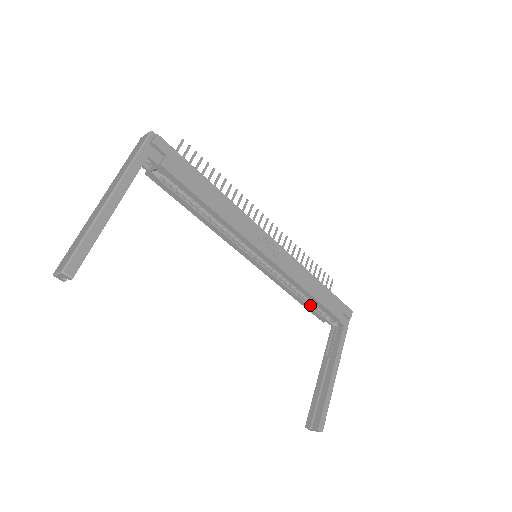
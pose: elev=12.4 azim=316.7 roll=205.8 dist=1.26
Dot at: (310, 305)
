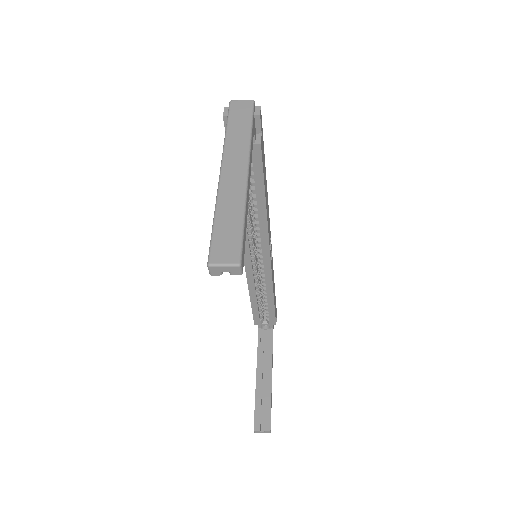
Dot at: (258, 308)
